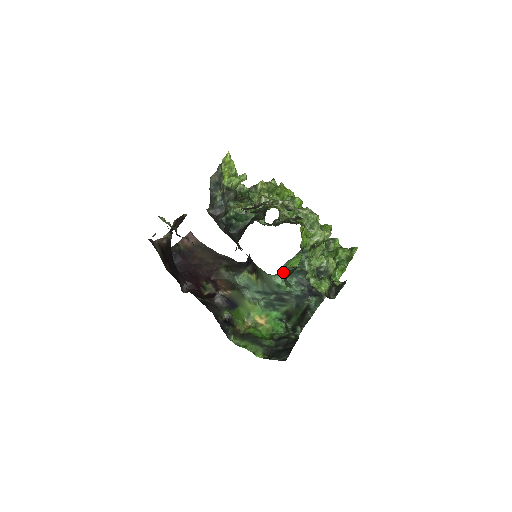
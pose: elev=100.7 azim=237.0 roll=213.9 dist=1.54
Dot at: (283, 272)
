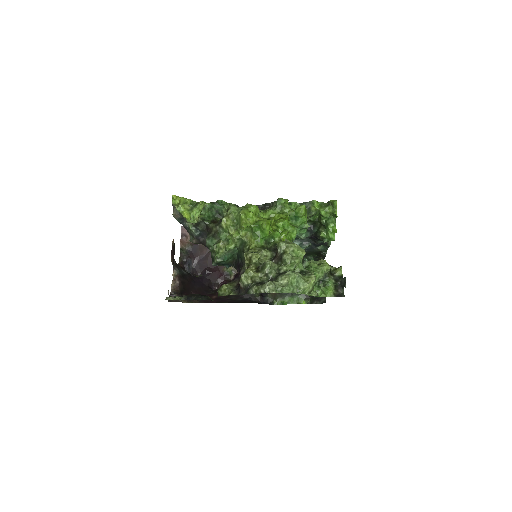
Dot at: occluded
